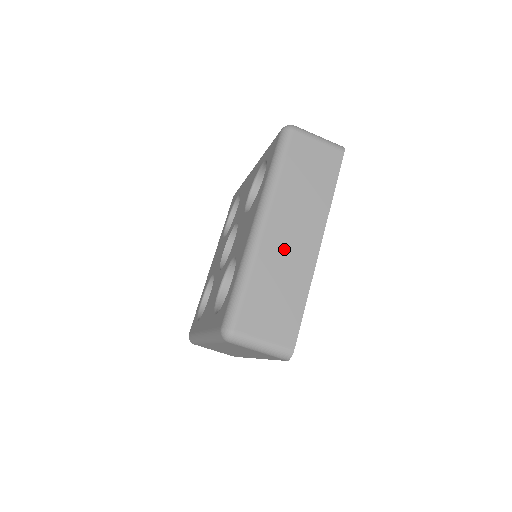
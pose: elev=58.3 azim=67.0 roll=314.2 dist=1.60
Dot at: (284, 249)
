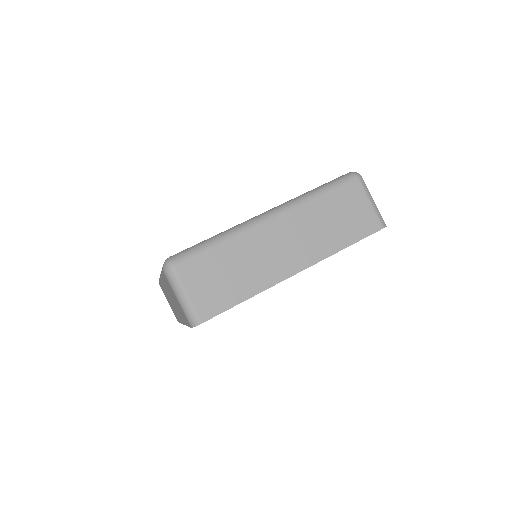
Dot at: (267, 249)
